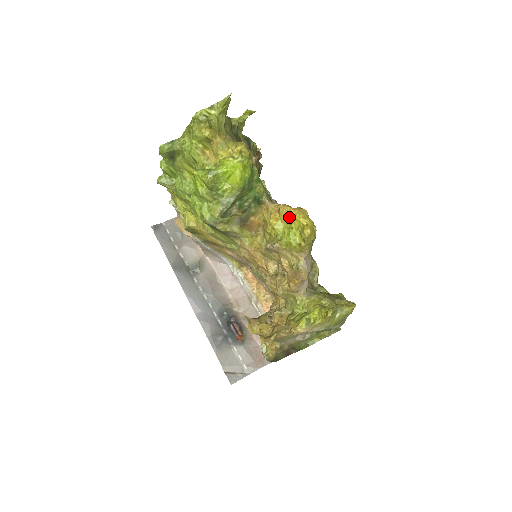
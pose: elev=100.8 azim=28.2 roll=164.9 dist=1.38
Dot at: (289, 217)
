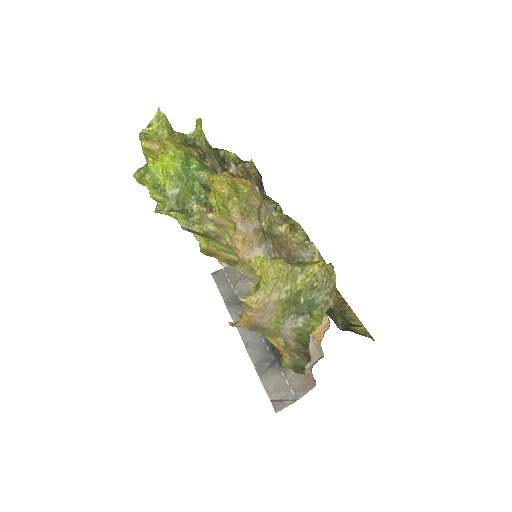
Dot at: (212, 184)
